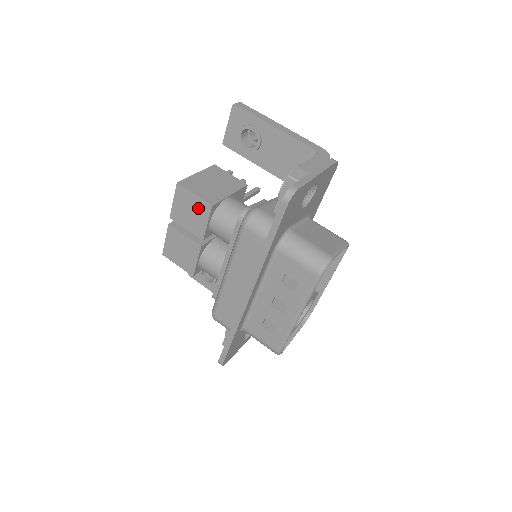
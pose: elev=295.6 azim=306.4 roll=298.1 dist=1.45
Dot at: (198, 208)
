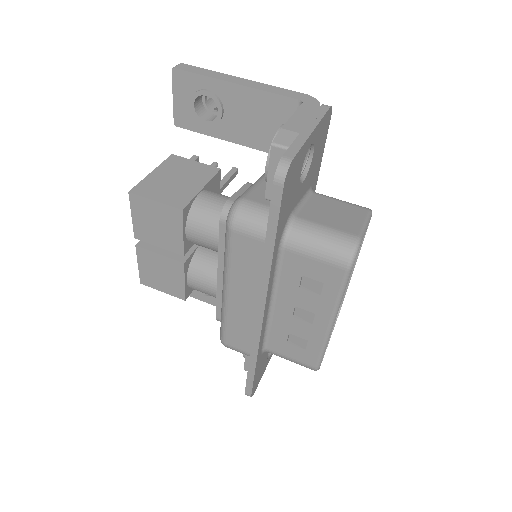
Dot at: (165, 217)
